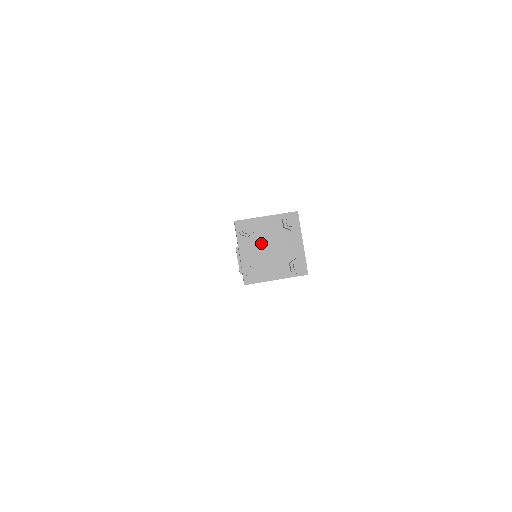
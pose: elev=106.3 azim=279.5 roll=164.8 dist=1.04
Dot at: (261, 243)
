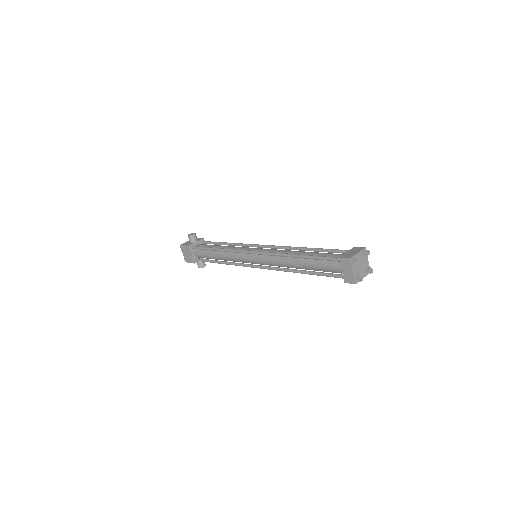
Dot at: (358, 265)
